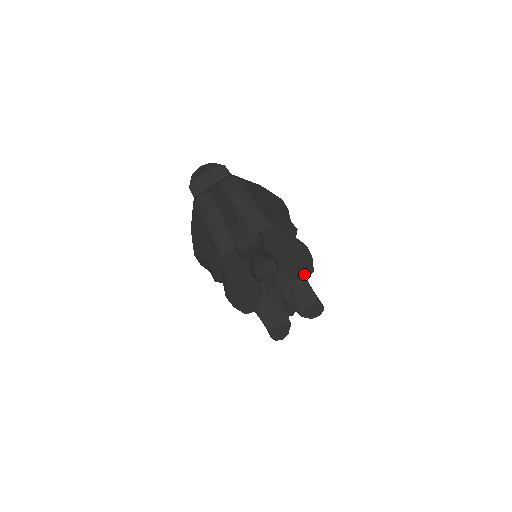
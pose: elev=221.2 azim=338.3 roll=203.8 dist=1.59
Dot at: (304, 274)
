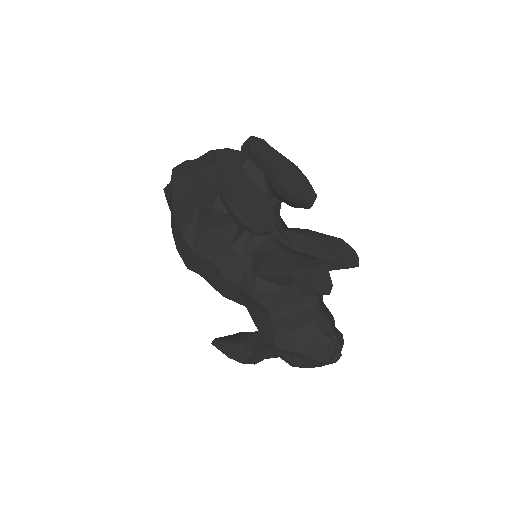
Dot at: (308, 196)
